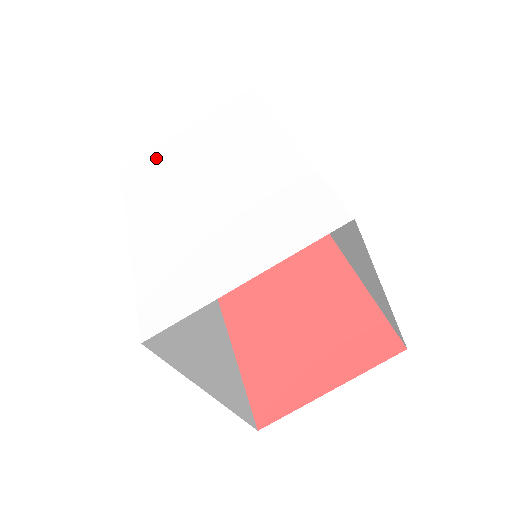
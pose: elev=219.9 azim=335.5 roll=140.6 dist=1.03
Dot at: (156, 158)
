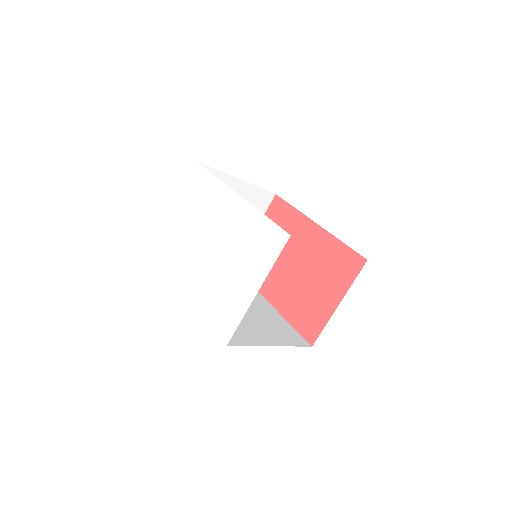
Dot at: (168, 235)
